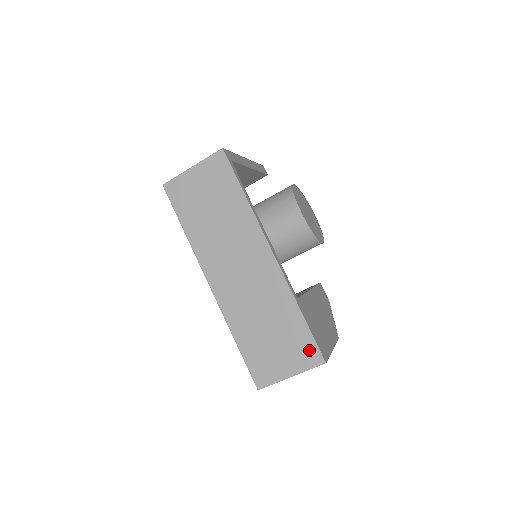
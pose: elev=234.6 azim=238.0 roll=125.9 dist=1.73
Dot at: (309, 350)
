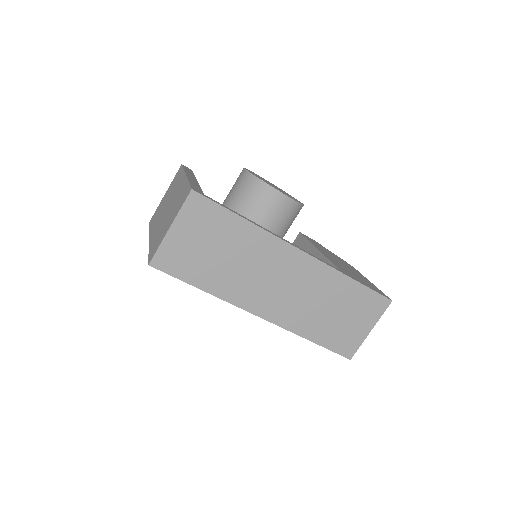
Dot at: (375, 302)
